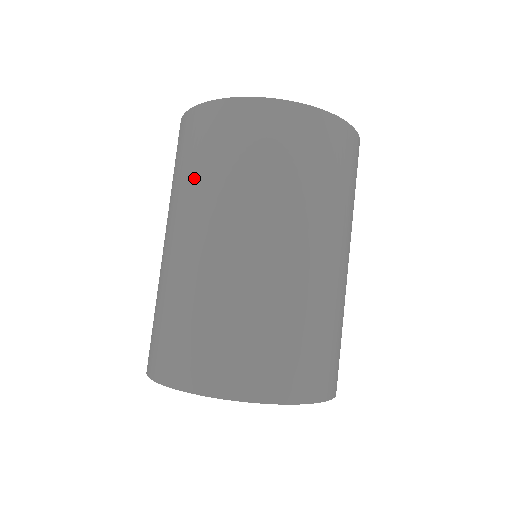
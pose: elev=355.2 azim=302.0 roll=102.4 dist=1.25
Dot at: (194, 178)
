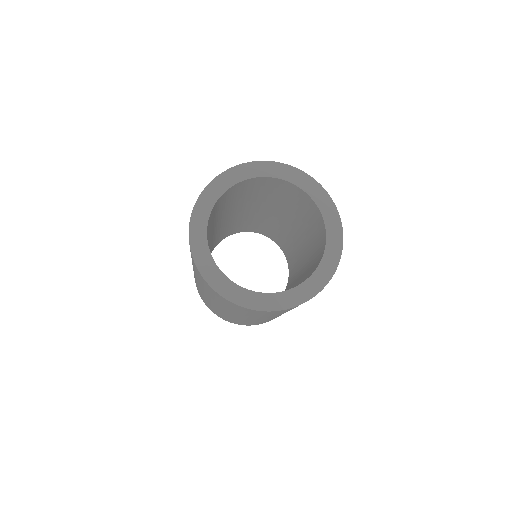
Dot at: occluded
